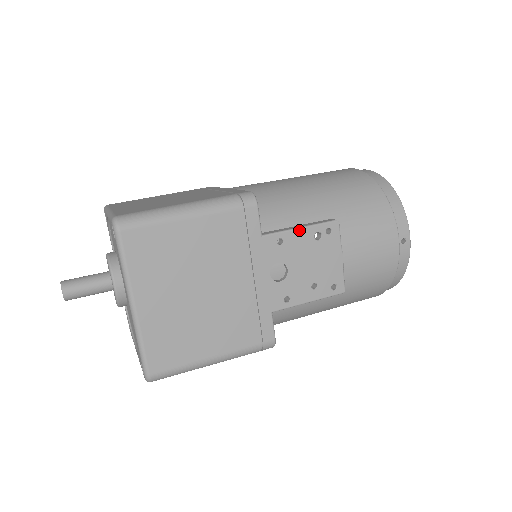
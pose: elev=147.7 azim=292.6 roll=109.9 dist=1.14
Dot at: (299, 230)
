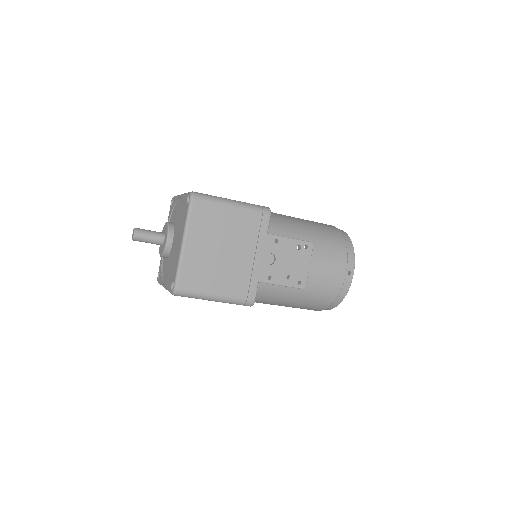
Dot at: (289, 239)
